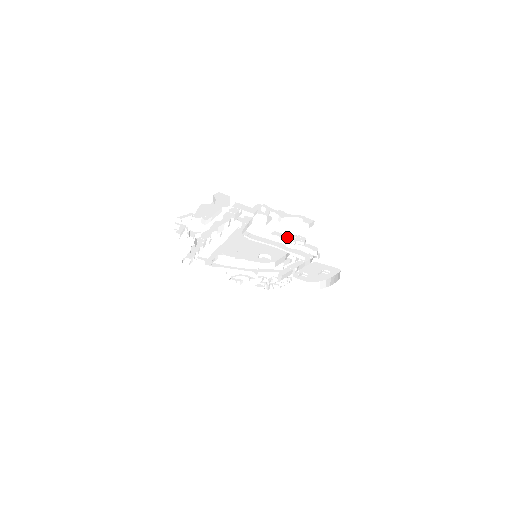
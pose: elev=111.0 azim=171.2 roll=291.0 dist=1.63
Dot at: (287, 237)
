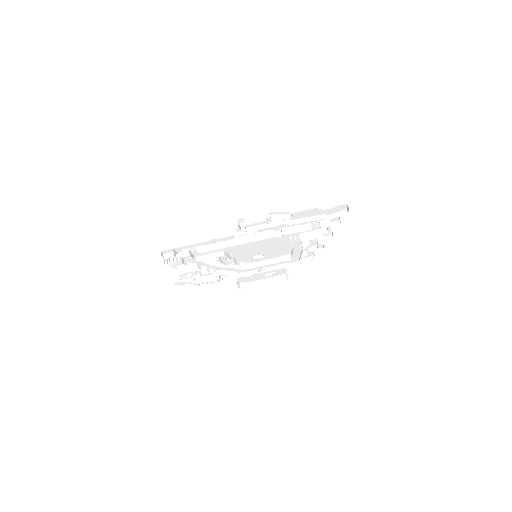
Dot at: (313, 245)
